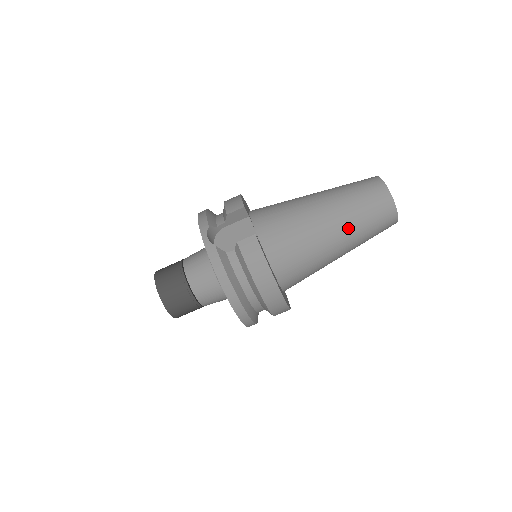
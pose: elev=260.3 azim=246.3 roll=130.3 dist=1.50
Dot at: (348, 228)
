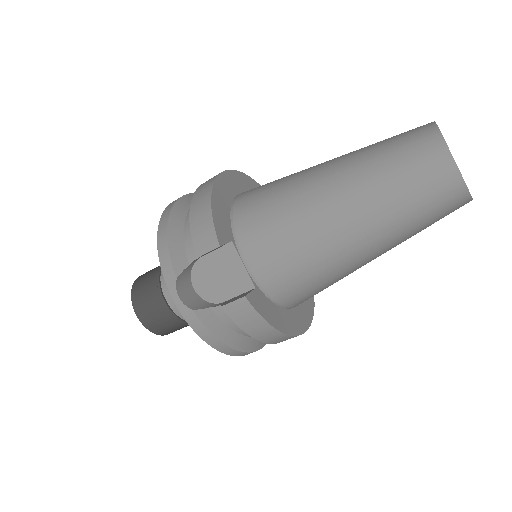
Dot at: (388, 240)
